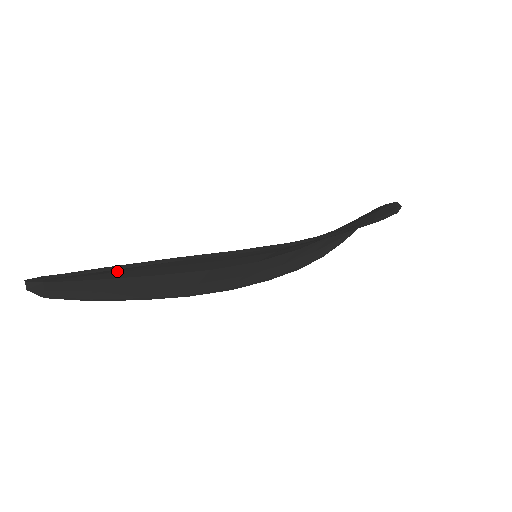
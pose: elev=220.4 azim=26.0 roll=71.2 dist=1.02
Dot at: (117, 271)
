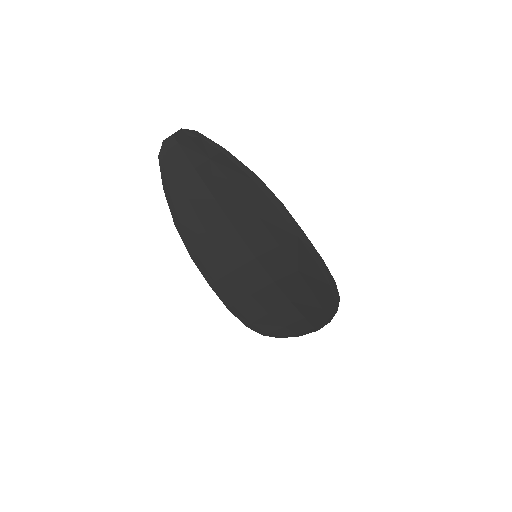
Dot at: (220, 165)
